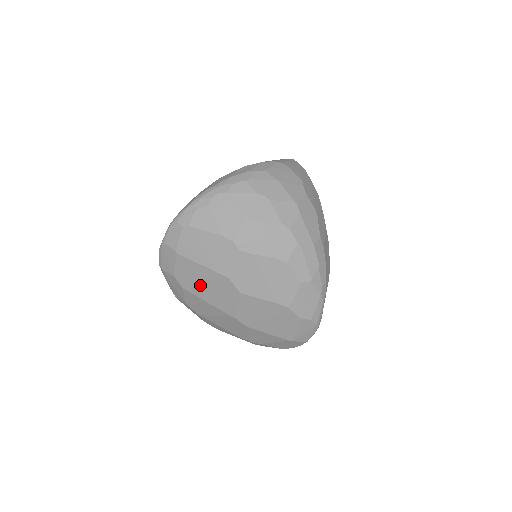
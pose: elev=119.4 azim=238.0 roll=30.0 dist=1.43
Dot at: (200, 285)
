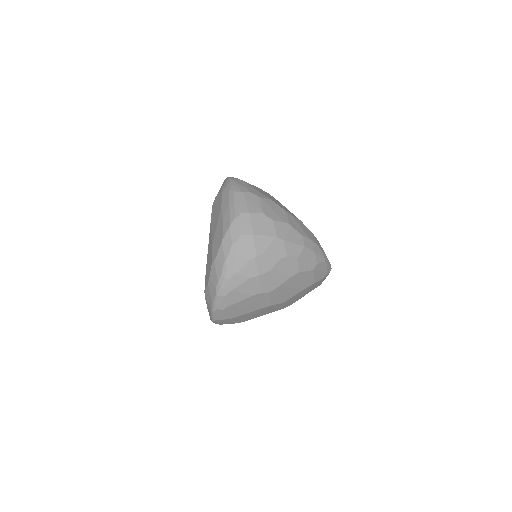
Dot at: (253, 316)
